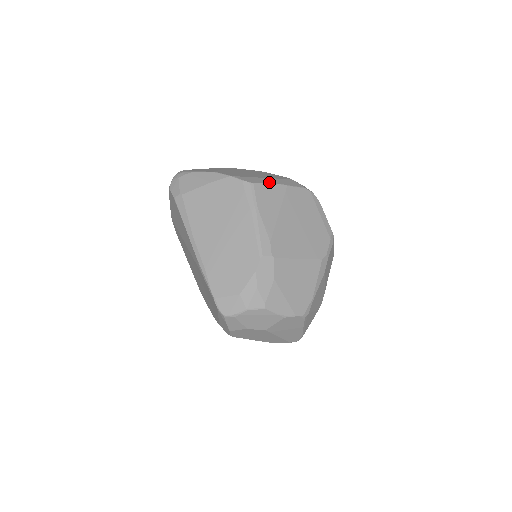
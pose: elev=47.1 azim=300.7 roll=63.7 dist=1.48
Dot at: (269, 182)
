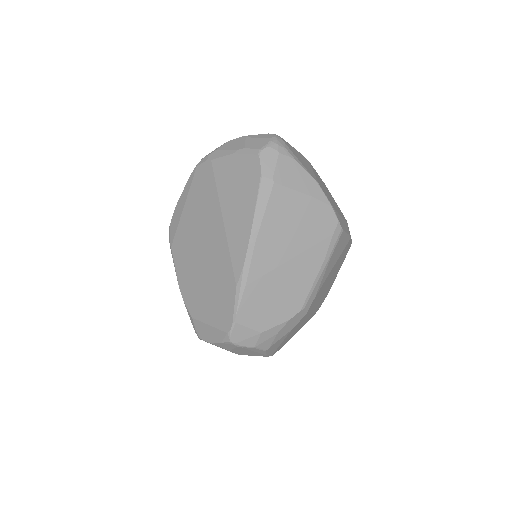
Dot at: occluded
